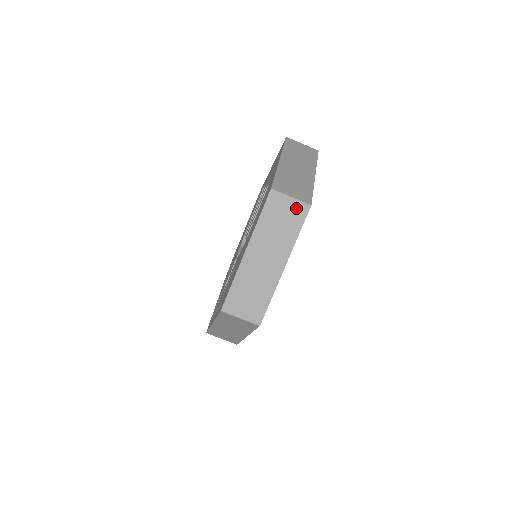
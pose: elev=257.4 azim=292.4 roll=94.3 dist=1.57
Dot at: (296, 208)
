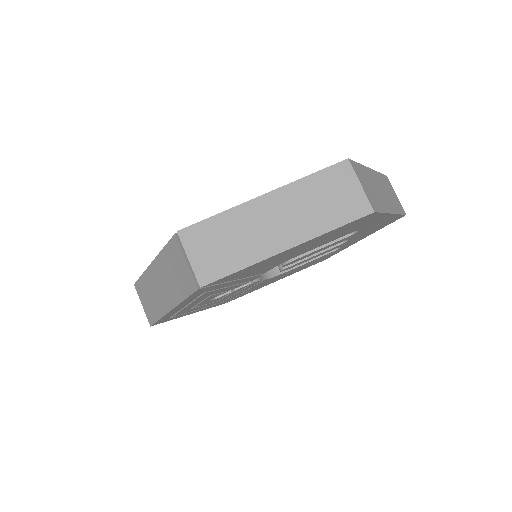
Dot at: (356, 200)
